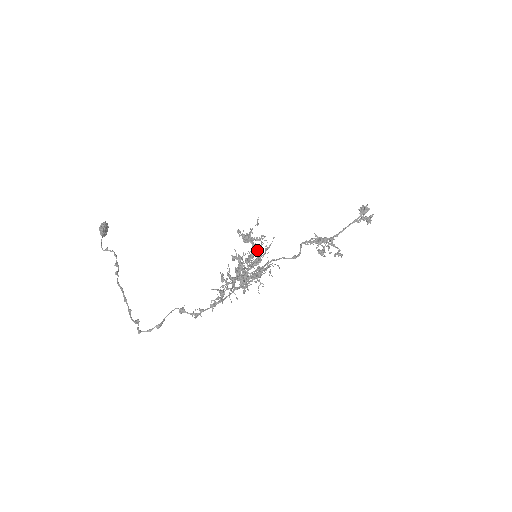
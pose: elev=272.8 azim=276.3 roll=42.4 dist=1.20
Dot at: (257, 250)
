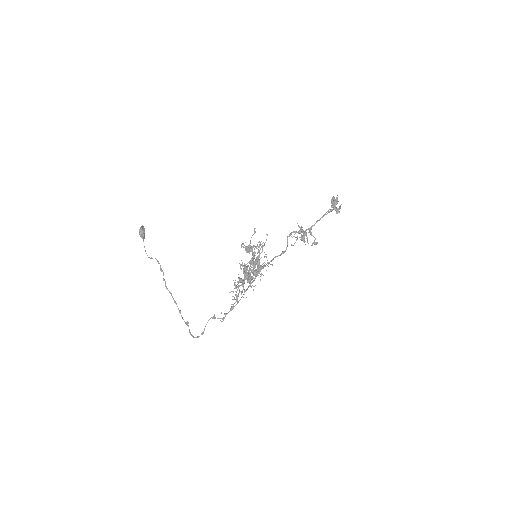
Dot at: occluded
